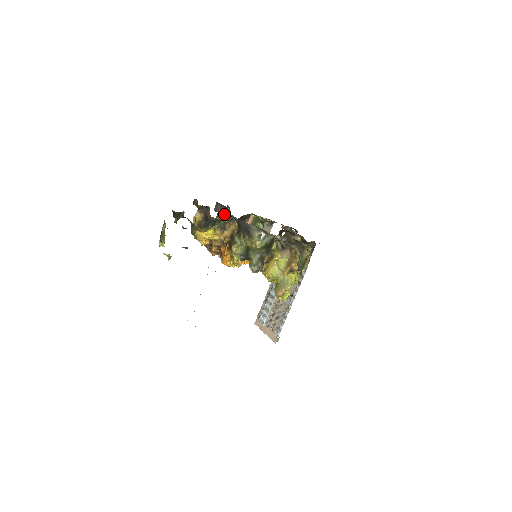
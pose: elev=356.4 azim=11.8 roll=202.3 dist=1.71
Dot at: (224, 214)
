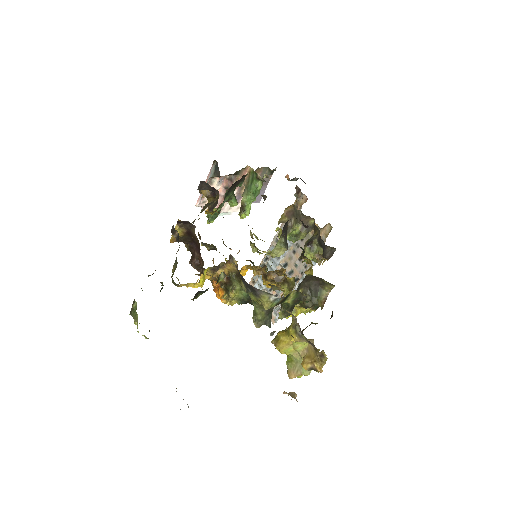
Dot at: (220, 274)
